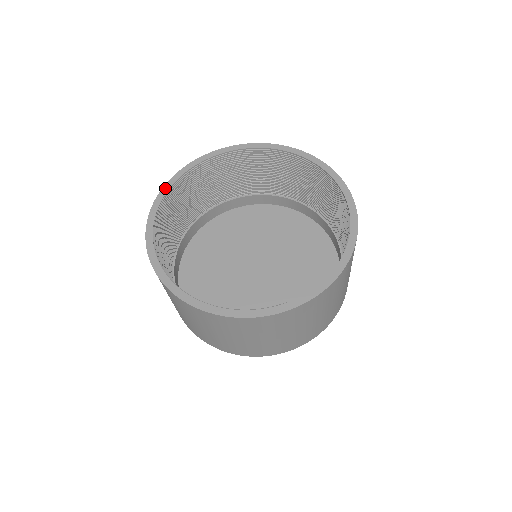
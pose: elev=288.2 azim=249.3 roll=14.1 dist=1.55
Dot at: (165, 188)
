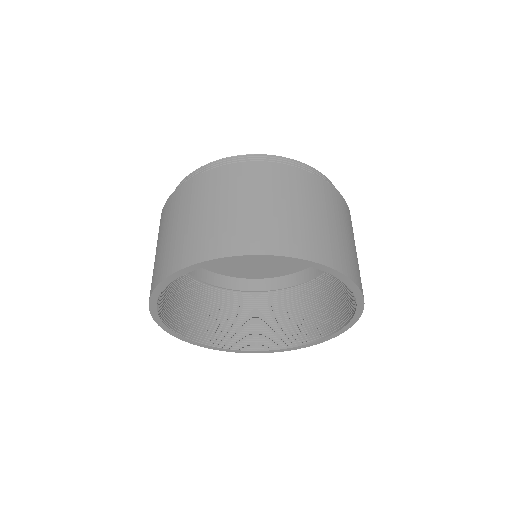
Dot at: (175, 276)
